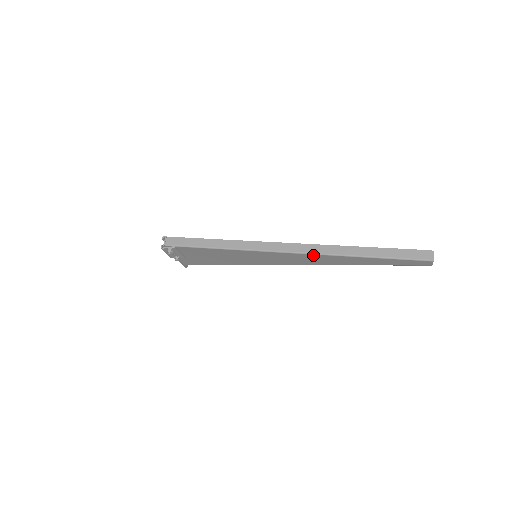
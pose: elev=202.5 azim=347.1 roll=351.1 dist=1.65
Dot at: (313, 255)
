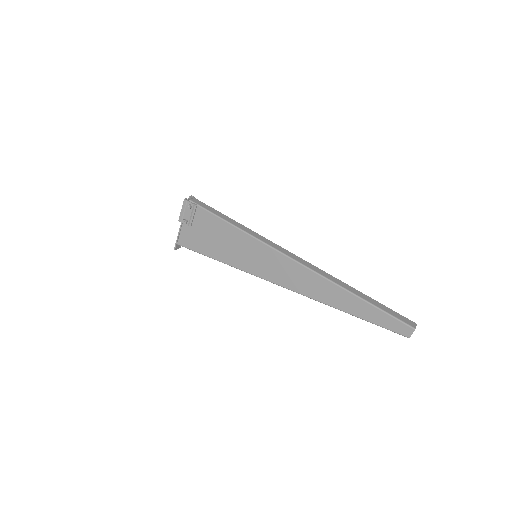
Dot at: (312, 273)
